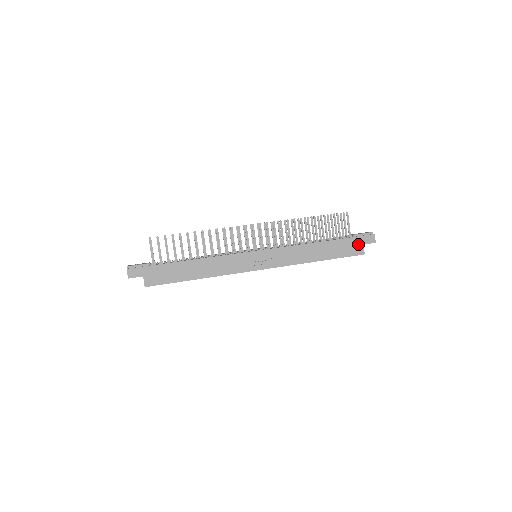
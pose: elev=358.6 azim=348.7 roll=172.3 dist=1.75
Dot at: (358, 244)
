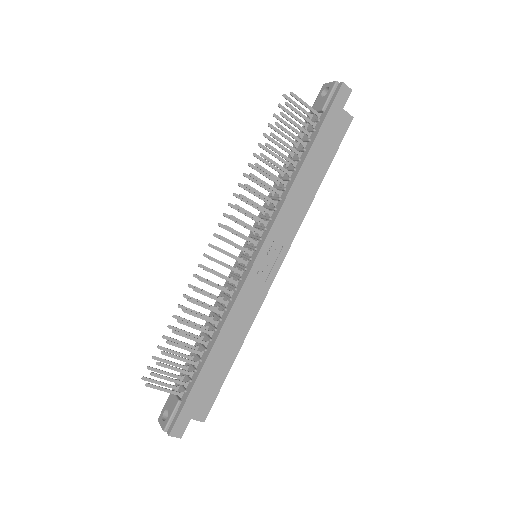
Dot at: (338, 116)
